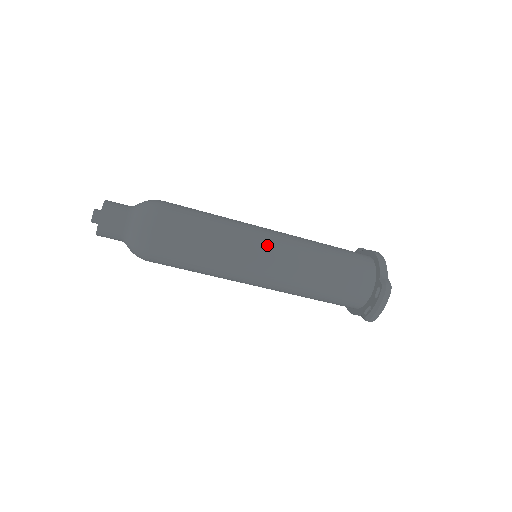
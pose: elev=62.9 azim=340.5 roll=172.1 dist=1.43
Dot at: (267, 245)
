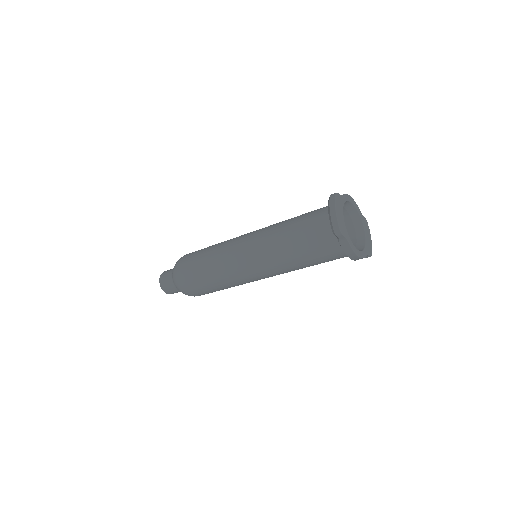
Dot at: (247, 234)
